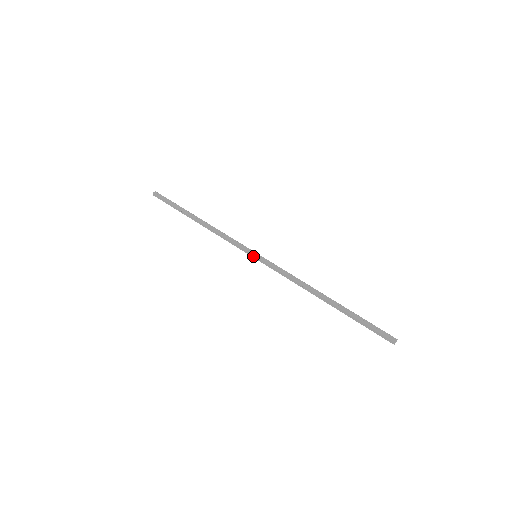
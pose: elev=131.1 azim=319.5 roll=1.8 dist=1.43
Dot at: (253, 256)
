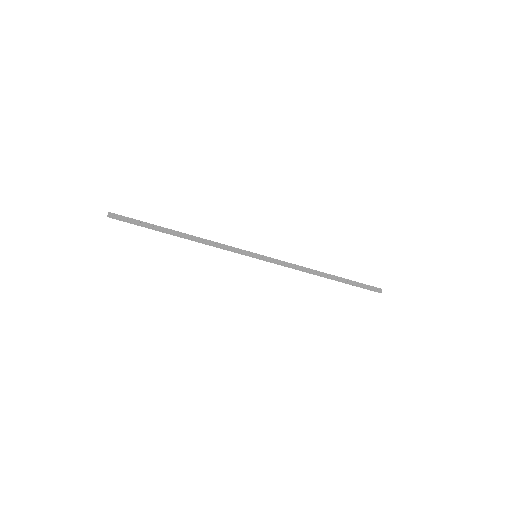
Dot at: (254, 257)
